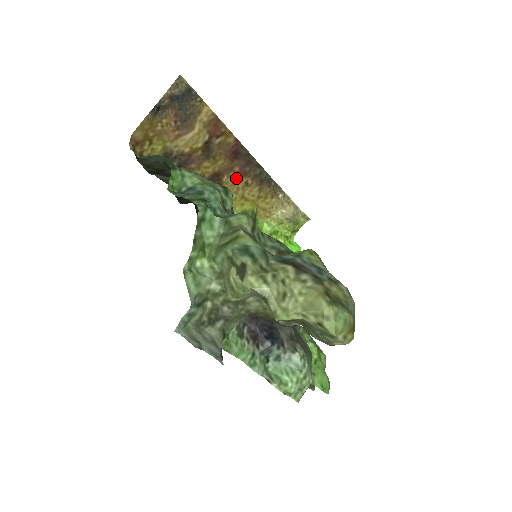
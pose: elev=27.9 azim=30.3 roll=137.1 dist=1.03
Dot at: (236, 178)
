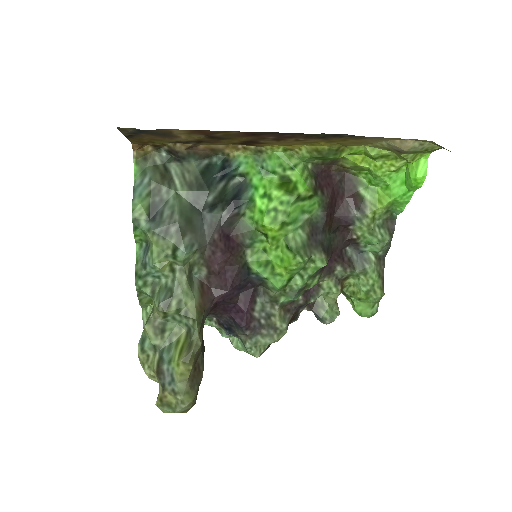
Dot at: (278, 139)
